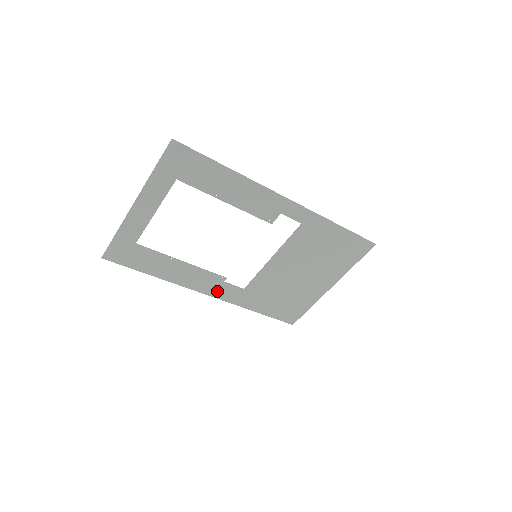
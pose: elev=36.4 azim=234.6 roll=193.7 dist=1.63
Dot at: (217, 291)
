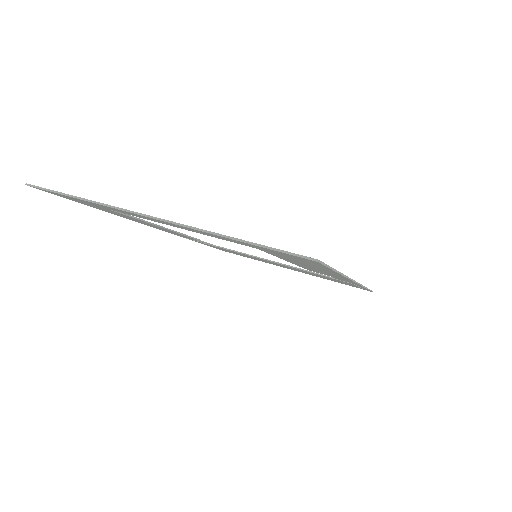
Dot at: occluded
